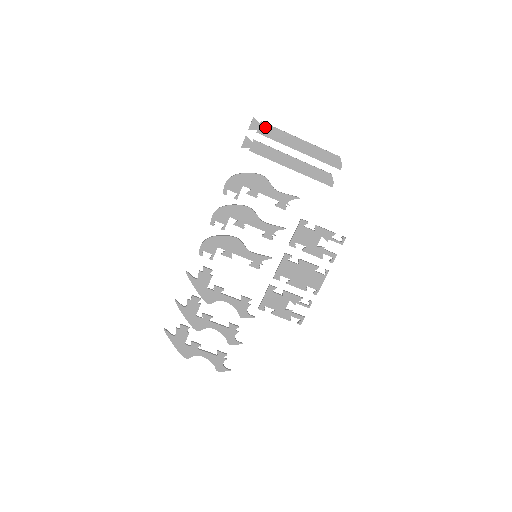
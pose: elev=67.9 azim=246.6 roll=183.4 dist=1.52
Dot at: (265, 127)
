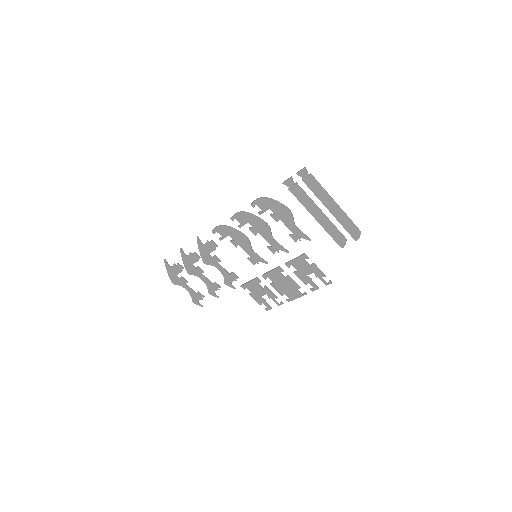
Dot at: (311, 180)
